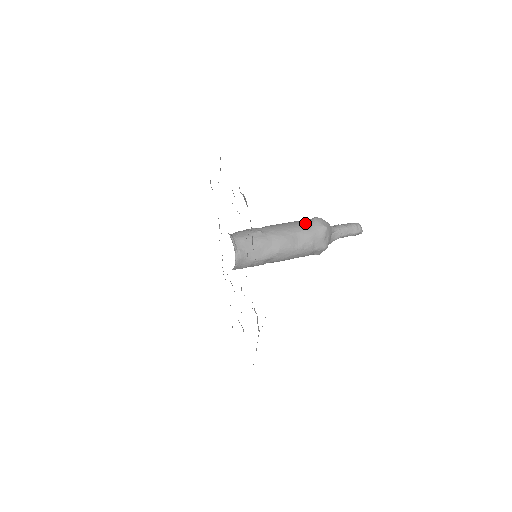
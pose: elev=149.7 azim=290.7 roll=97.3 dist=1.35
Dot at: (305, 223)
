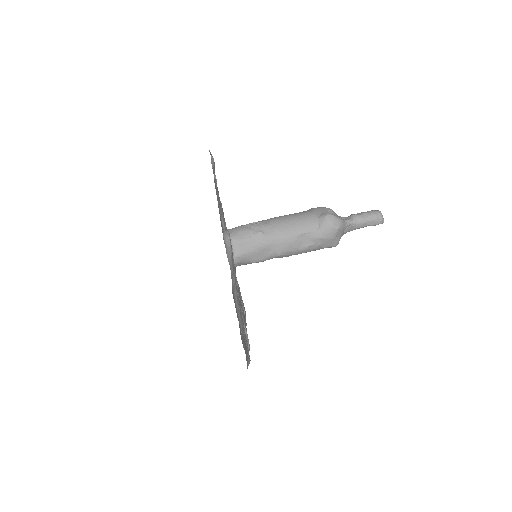
Dot at: (314, 221)
